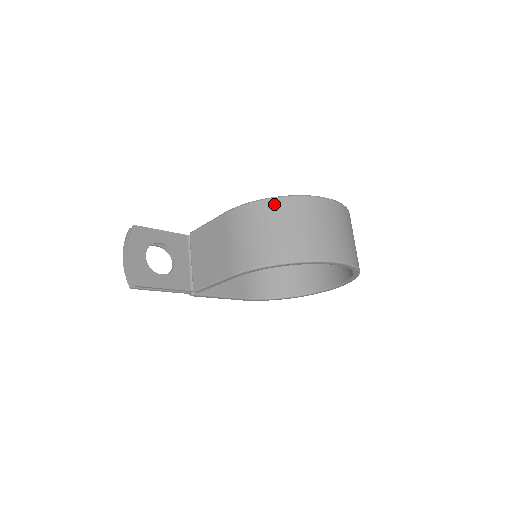
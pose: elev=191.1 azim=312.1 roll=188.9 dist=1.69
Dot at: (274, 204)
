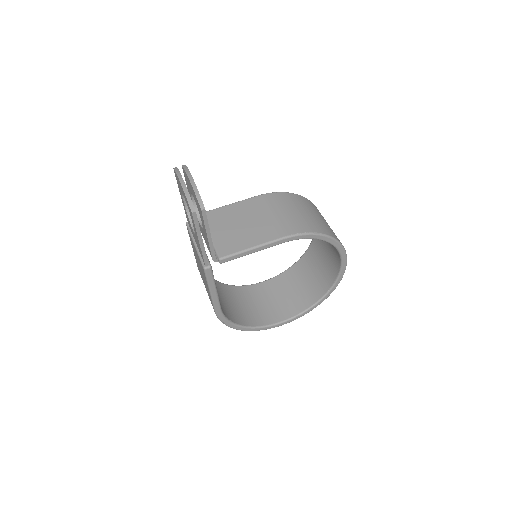
Dot at: (304, 199)
